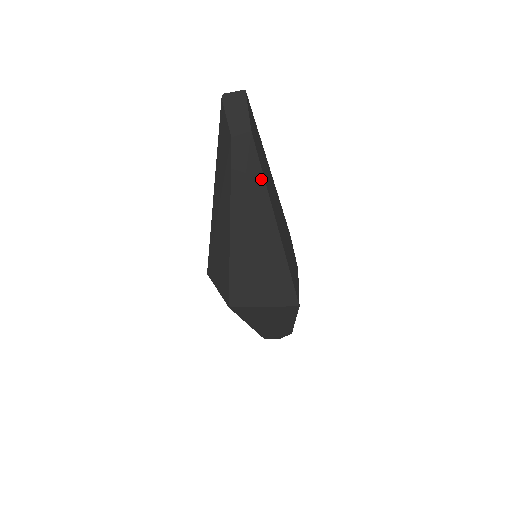
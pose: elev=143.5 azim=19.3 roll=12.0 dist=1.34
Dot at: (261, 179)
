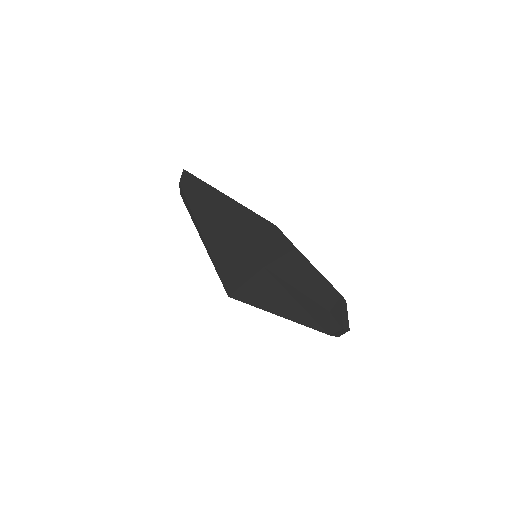
Dot at: (195, 201)
